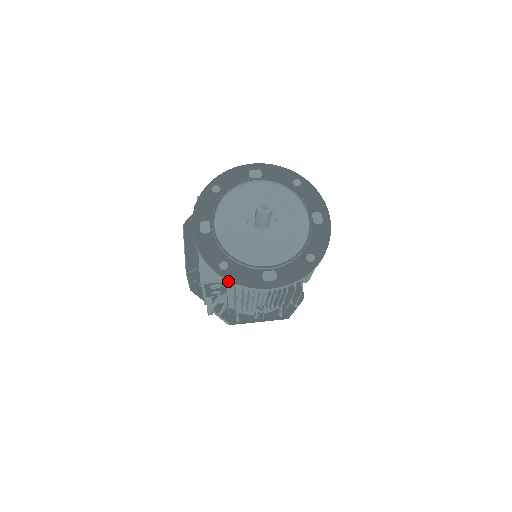
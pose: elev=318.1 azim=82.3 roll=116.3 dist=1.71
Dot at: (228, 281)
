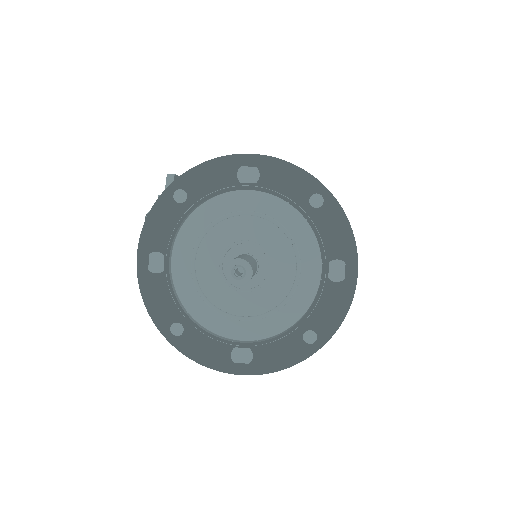
Dot at: (182, 351)
